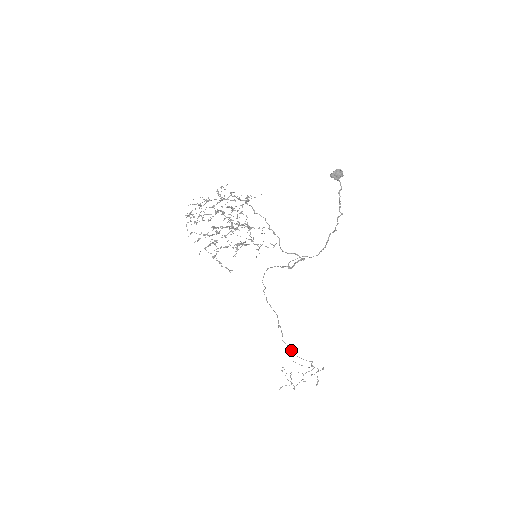
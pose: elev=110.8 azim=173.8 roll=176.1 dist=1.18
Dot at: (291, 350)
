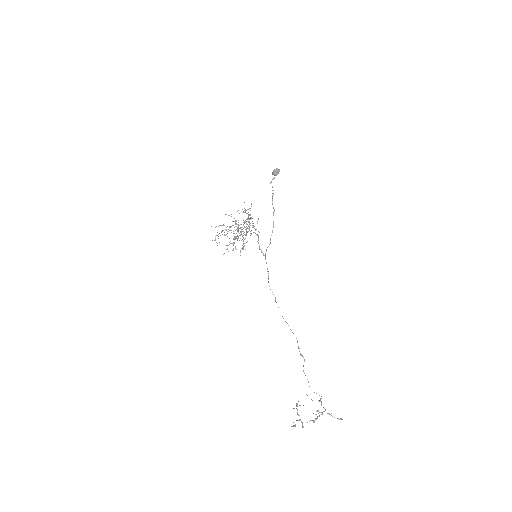
Dot at: occluded
